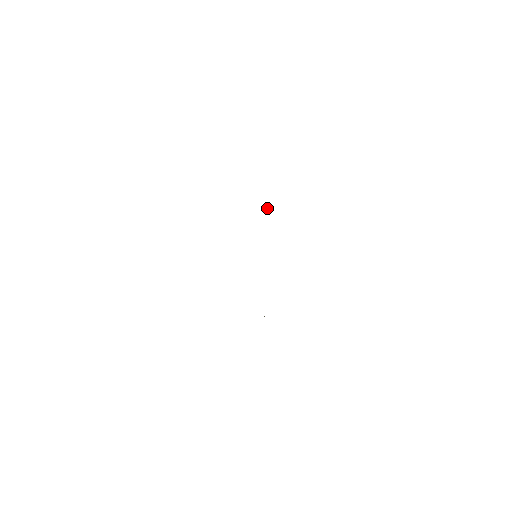
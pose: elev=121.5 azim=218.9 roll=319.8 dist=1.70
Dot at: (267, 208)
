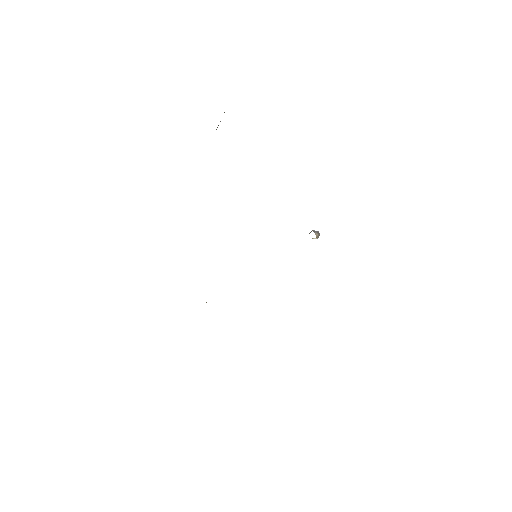
Dot at: occluded
